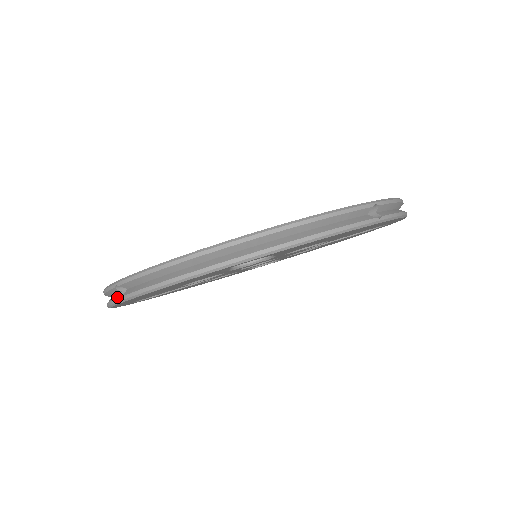
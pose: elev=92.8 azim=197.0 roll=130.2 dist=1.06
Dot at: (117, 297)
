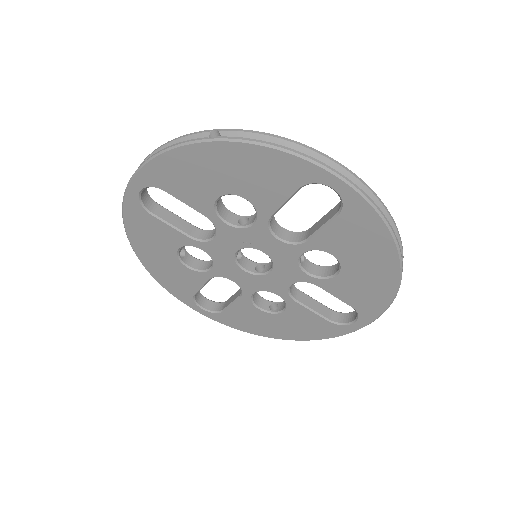
Dot at: (206, 137)
